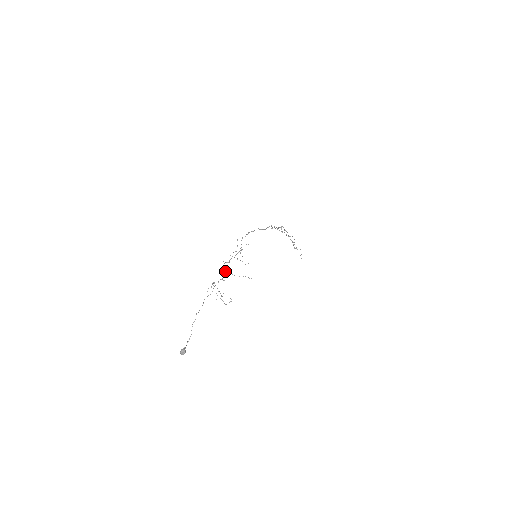
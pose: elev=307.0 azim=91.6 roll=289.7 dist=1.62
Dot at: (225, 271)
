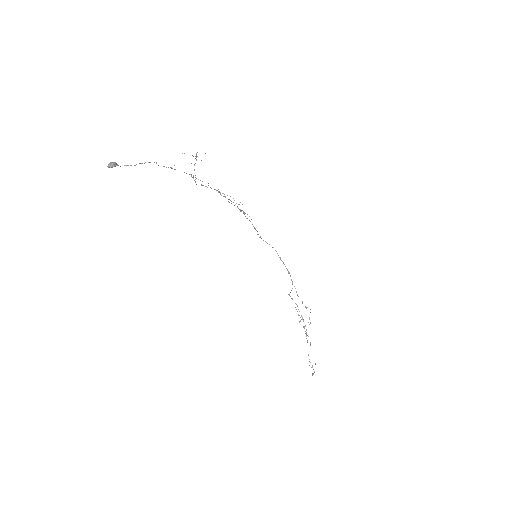
Dot at: occluded
